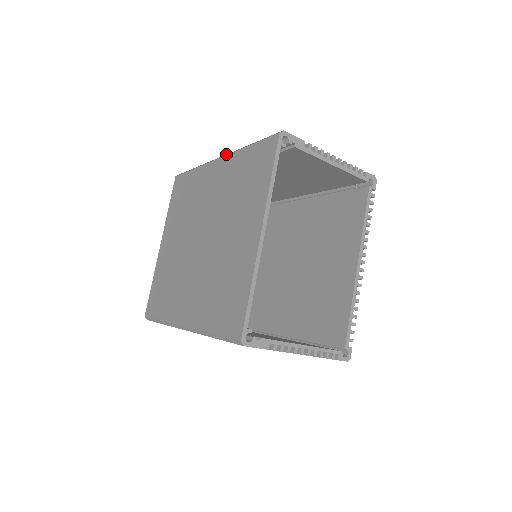
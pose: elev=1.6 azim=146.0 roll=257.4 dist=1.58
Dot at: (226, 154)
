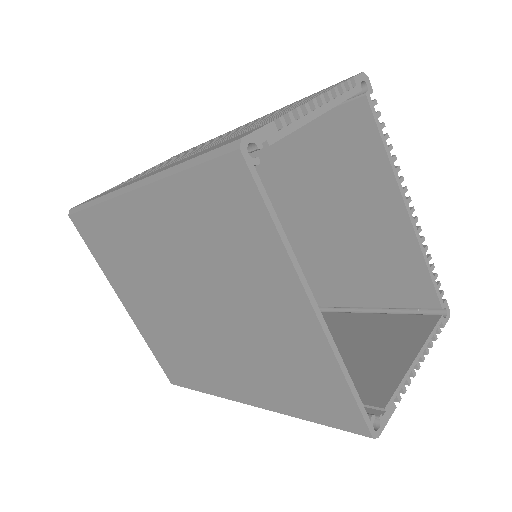
Dot at: (139, 181)
